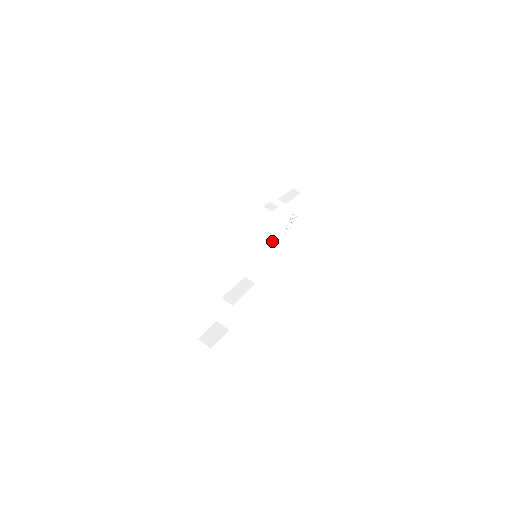
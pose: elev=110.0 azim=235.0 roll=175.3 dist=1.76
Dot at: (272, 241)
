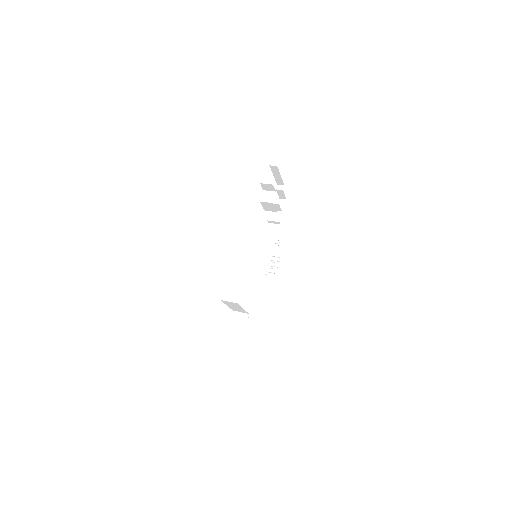
Dot at: (266, 255)
